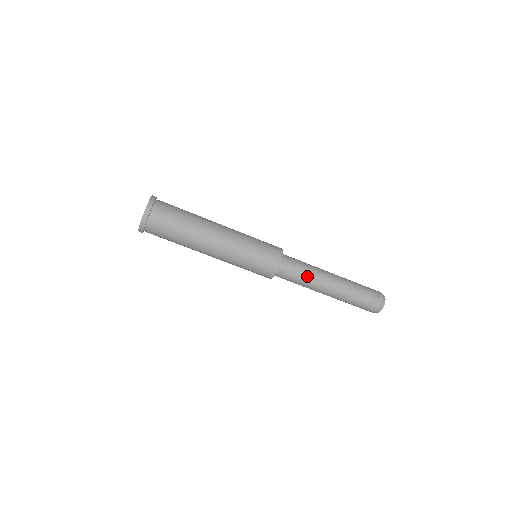
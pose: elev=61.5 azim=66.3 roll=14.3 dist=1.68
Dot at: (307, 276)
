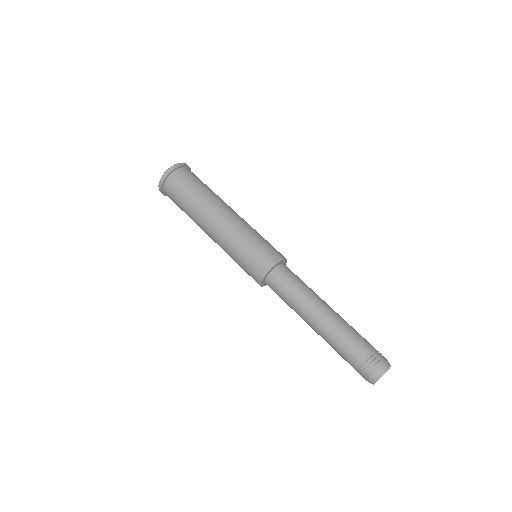
Dot at: (307, 288)
